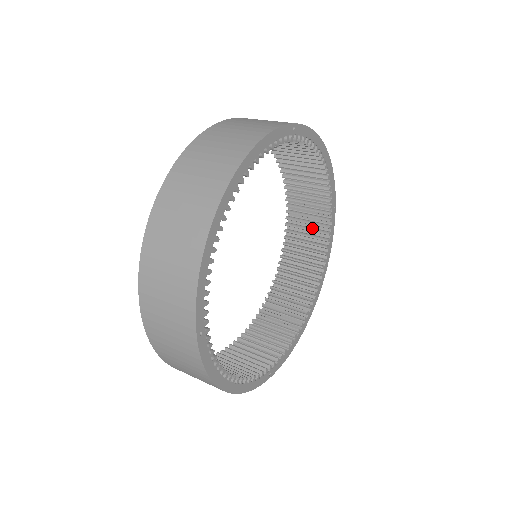
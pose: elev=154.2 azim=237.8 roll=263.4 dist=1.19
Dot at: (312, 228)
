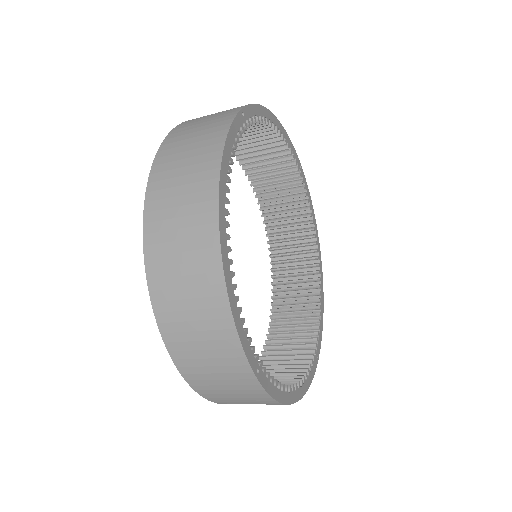
Dot at: (286, 196)
